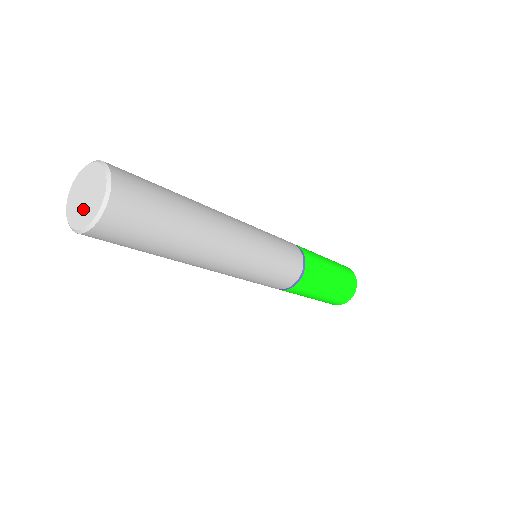
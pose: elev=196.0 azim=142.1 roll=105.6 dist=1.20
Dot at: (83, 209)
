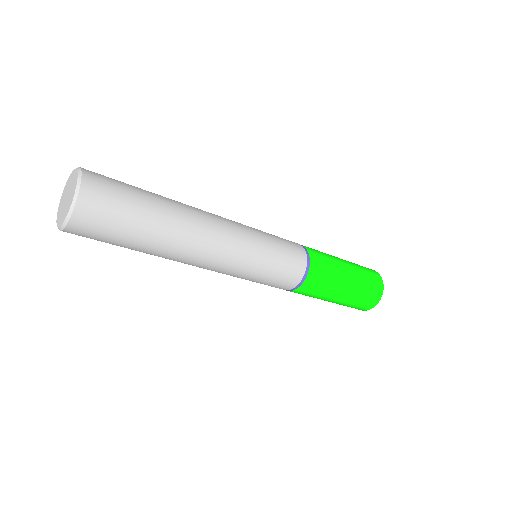
Dot at: (68, 201)
